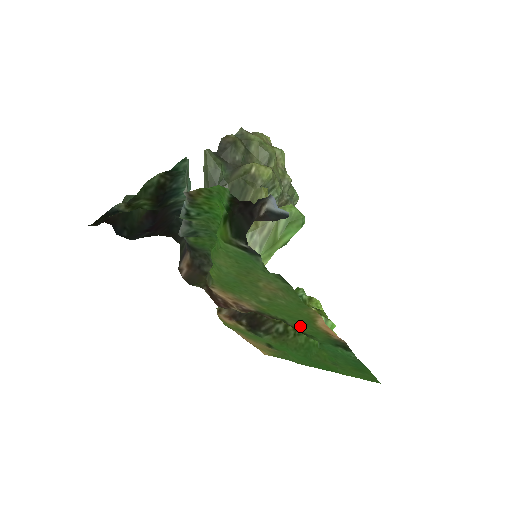
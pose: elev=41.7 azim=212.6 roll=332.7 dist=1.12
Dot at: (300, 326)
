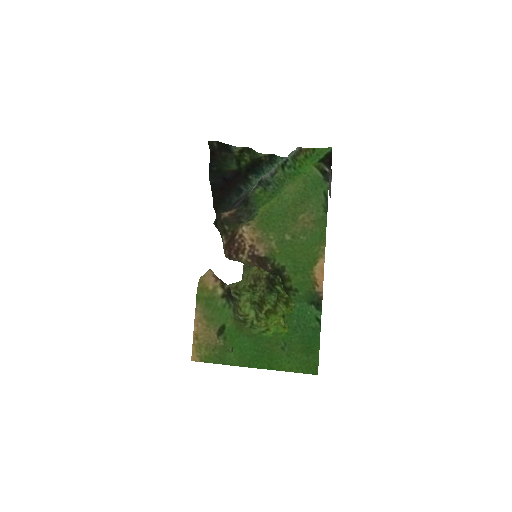
Dot at: (295, 275)
